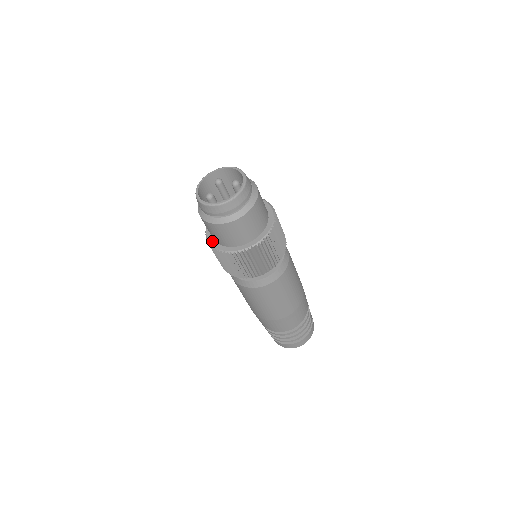
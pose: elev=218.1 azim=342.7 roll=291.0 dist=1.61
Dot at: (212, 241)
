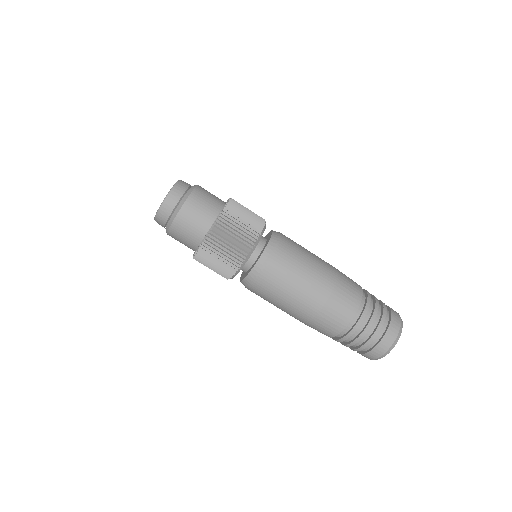
Dot at: occluded
